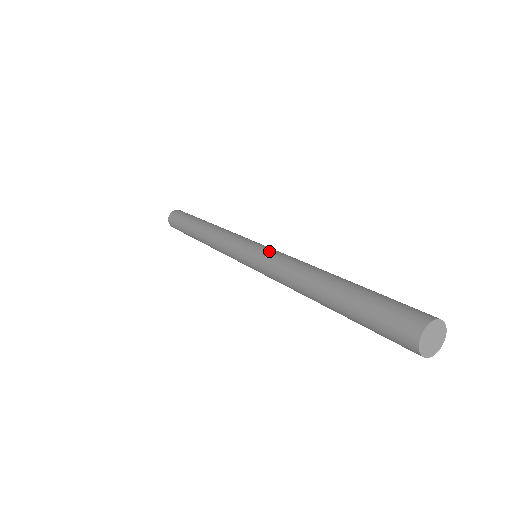
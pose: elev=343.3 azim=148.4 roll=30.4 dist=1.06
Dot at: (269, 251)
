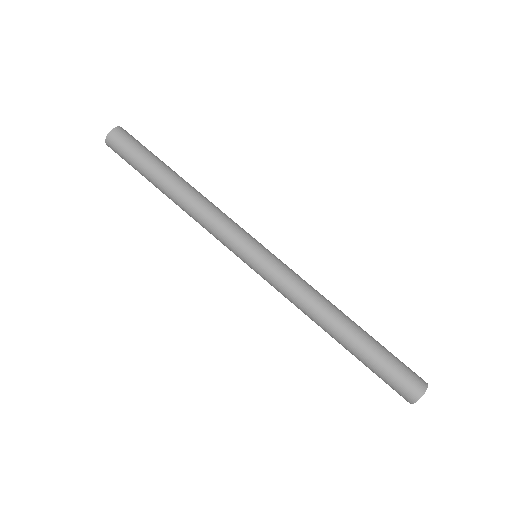
Dot at: (275, 275)
